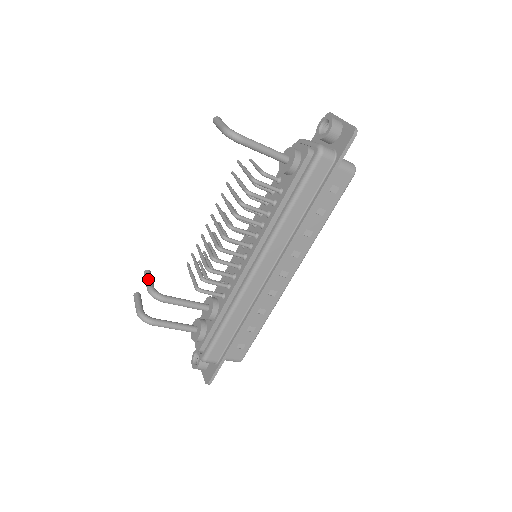
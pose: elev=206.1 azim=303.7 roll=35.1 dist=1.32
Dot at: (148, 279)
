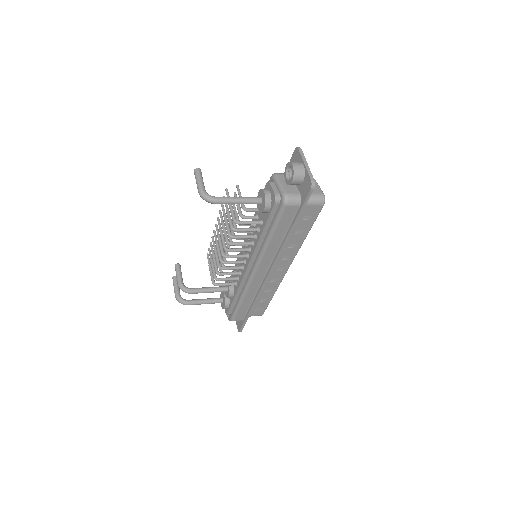
Dot at: (178, 275)
